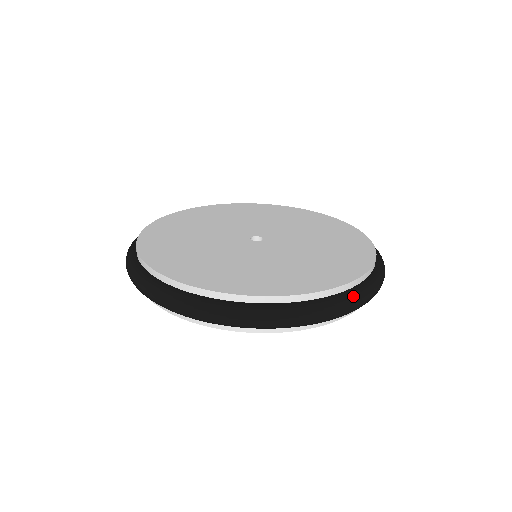
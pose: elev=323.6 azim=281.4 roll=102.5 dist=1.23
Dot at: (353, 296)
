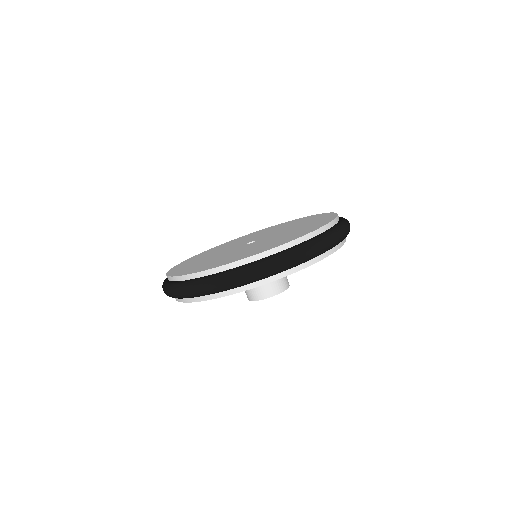
Dot at: (344, 222)
